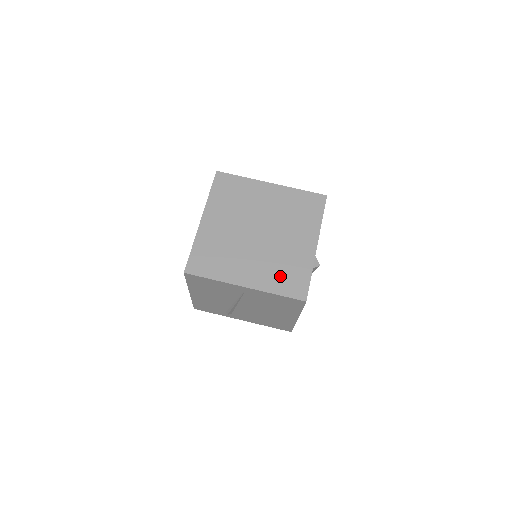
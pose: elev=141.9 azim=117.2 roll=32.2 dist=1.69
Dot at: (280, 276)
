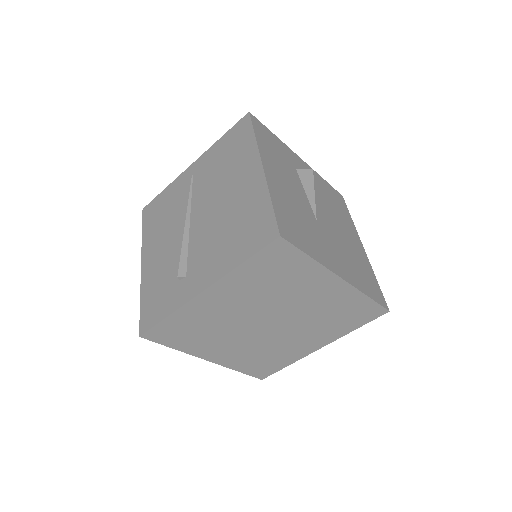
Dot at: occluded
